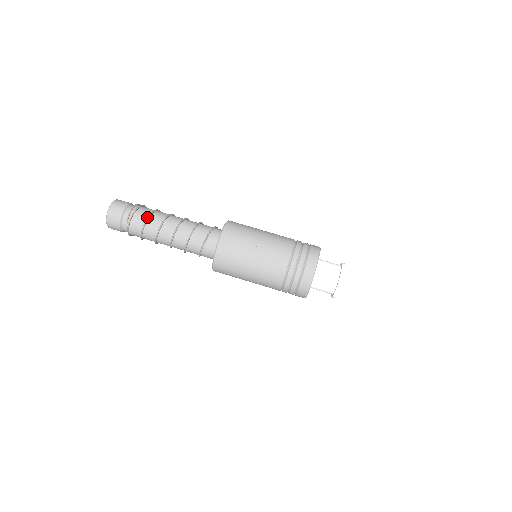
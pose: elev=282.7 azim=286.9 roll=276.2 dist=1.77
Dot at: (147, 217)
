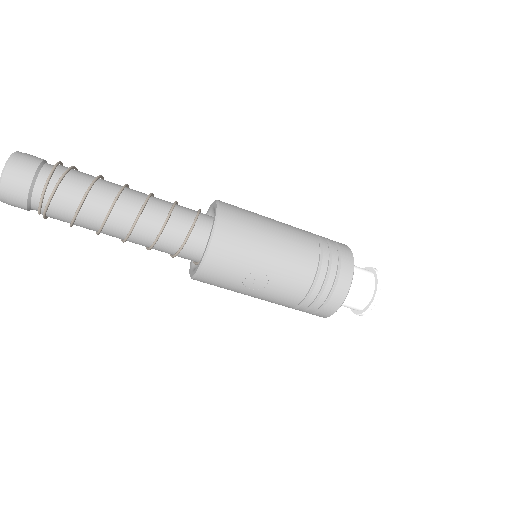
Dot at: (74, 214)
